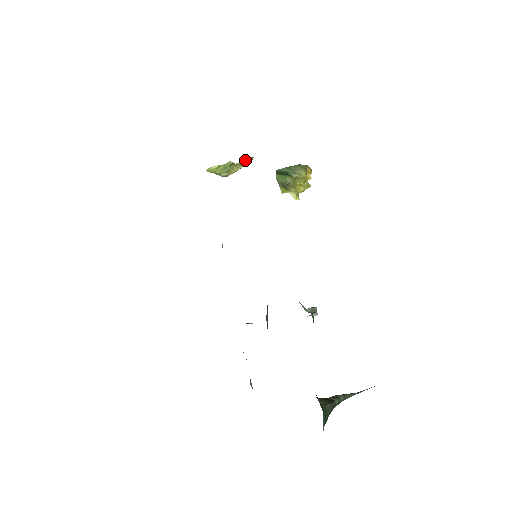
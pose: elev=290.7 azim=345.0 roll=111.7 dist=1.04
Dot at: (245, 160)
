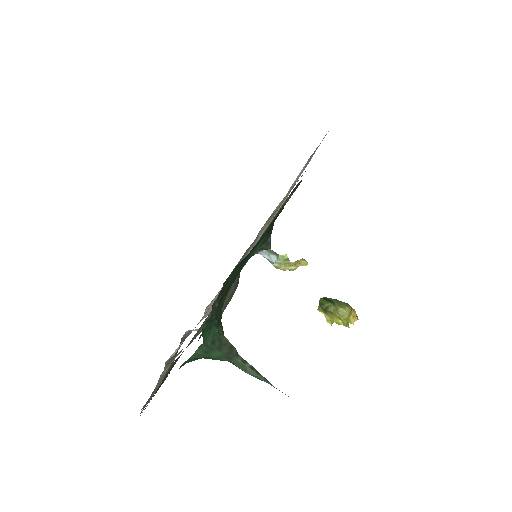
Dot at: (299, 261)
